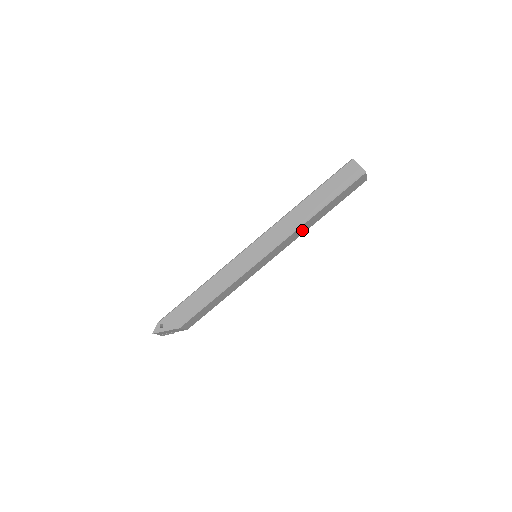
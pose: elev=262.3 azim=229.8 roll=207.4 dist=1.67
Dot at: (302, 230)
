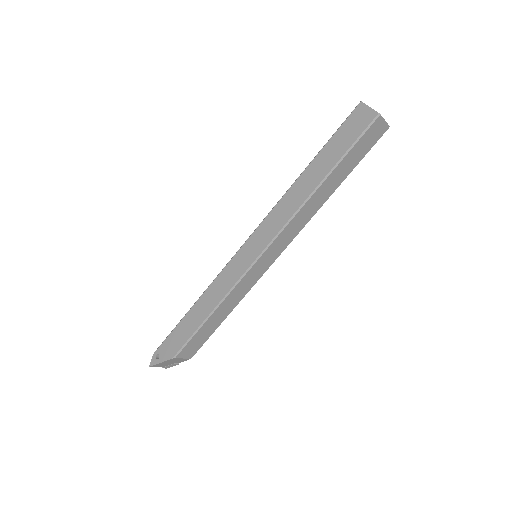
Dot at: (308, 212)
